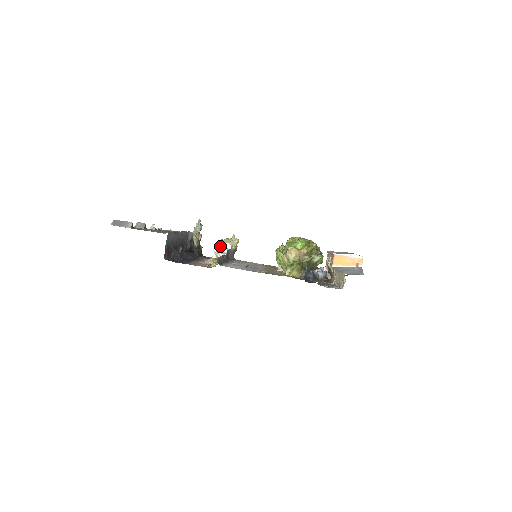
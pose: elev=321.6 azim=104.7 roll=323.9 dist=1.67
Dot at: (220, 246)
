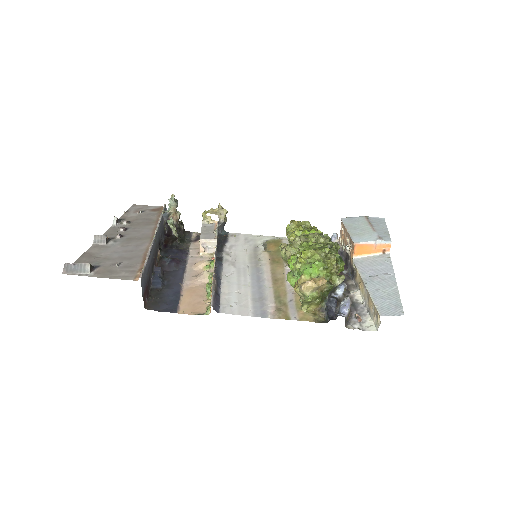
Dot at: (205, 219)
